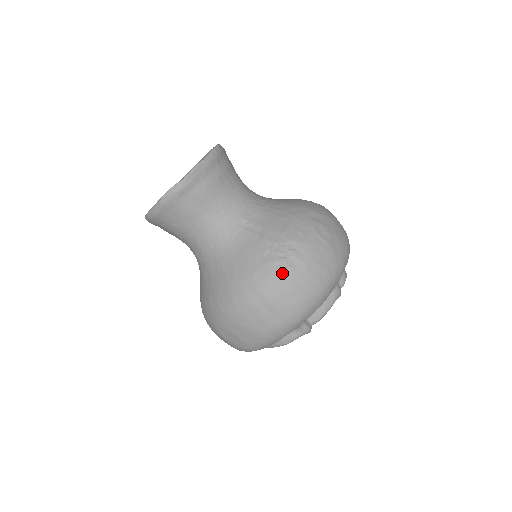
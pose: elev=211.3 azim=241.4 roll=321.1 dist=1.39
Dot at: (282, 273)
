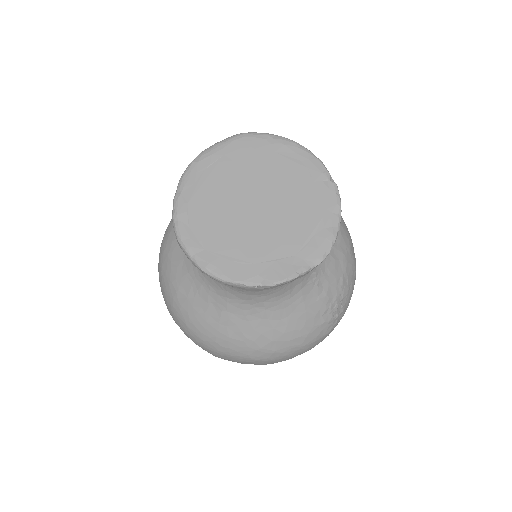
Dot at: (330, 330)
